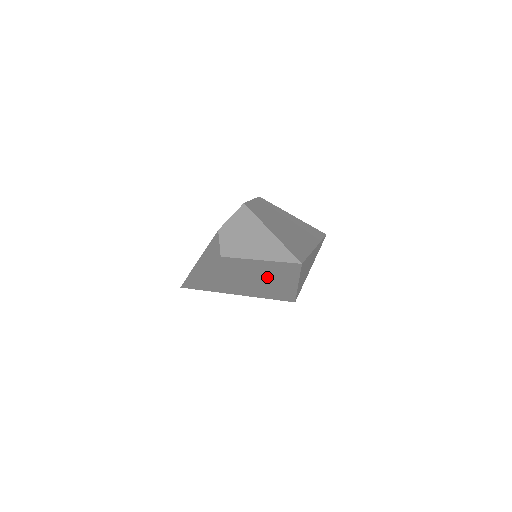
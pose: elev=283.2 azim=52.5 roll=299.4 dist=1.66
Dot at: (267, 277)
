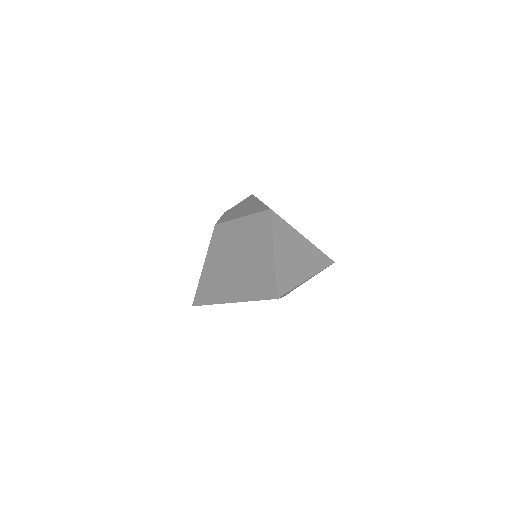
Dot at: (250, 251)
